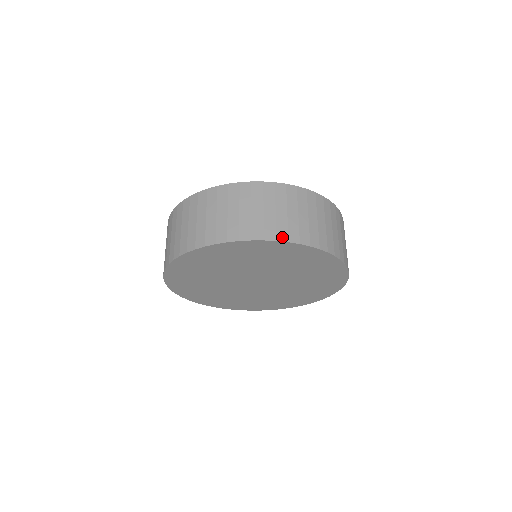
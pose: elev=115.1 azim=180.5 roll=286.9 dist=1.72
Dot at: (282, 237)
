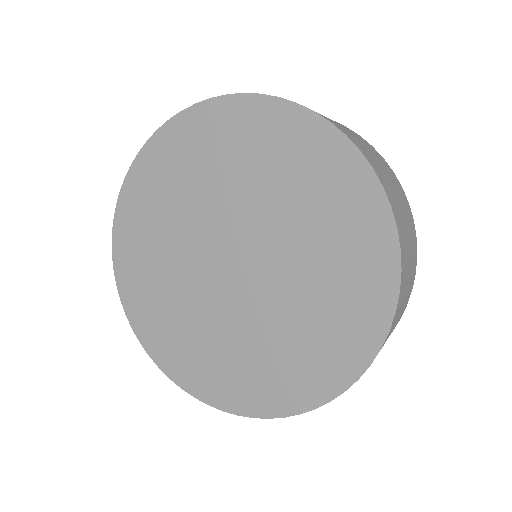
Dot at: (324, 117)
